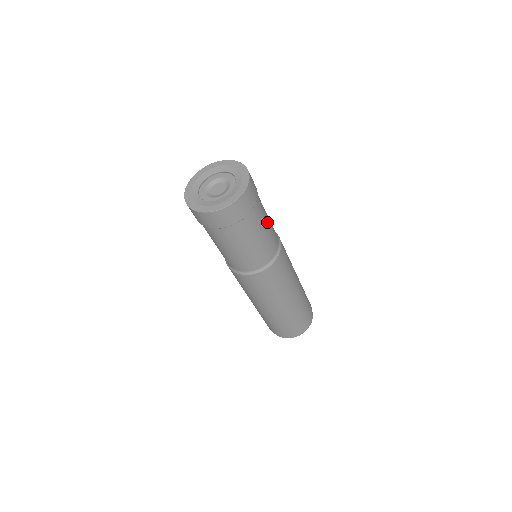
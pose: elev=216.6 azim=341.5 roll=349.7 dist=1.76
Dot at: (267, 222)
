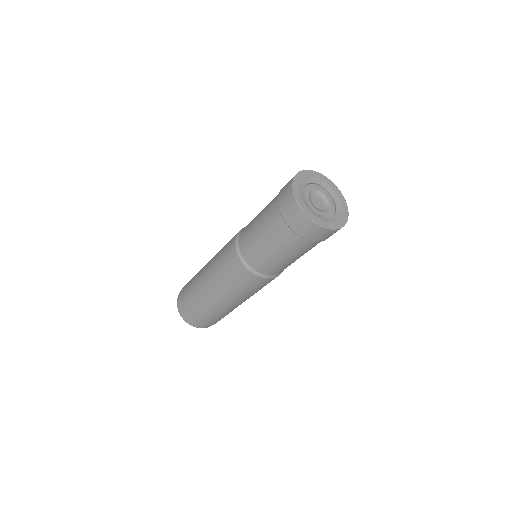
Dot at: occluded
